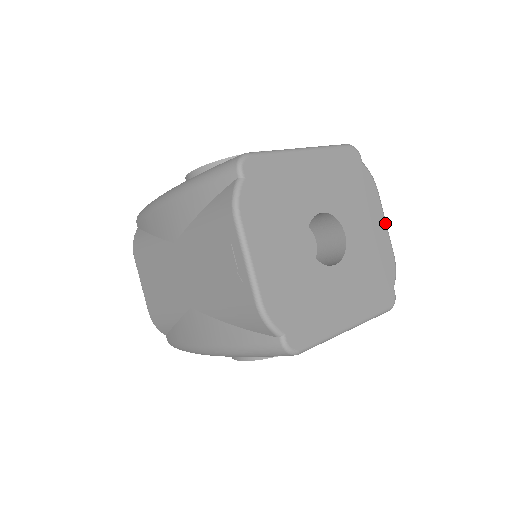
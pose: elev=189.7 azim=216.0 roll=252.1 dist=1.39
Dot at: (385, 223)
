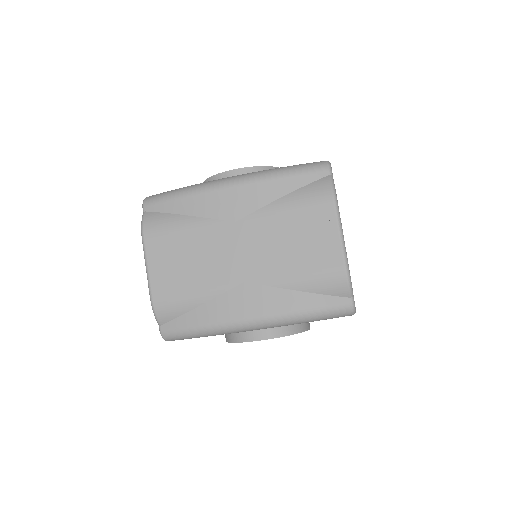
Dot at: occluded
